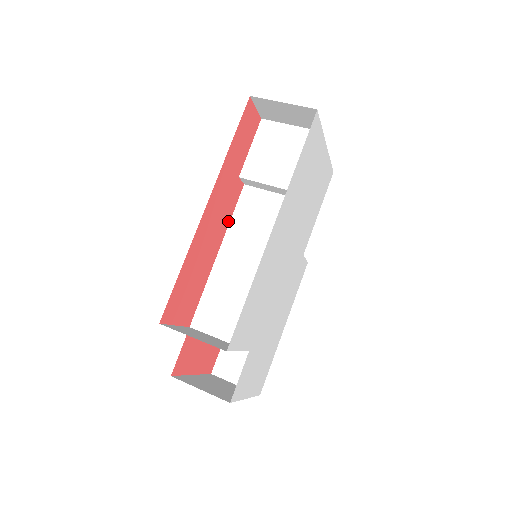
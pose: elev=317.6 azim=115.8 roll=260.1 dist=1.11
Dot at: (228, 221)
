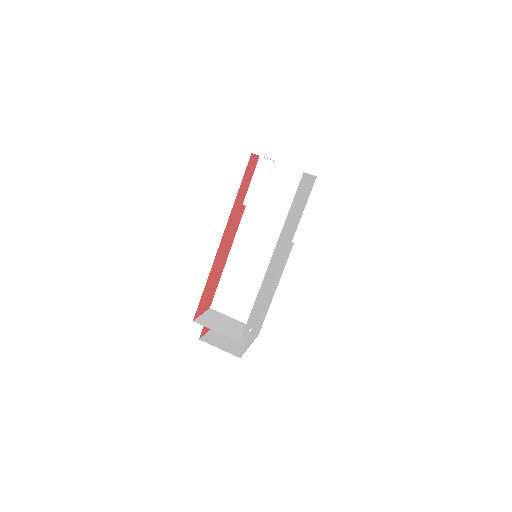
Dot at: (235, 234)
